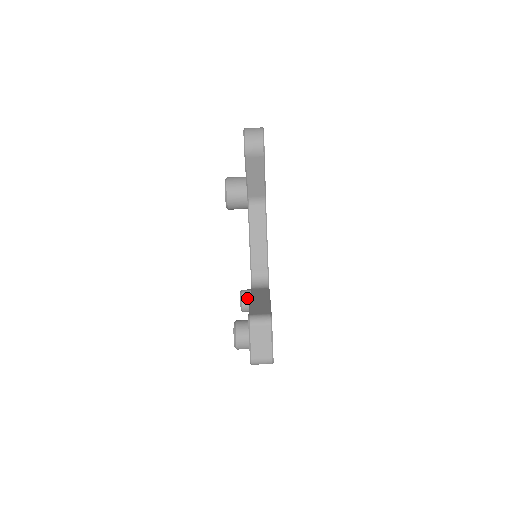
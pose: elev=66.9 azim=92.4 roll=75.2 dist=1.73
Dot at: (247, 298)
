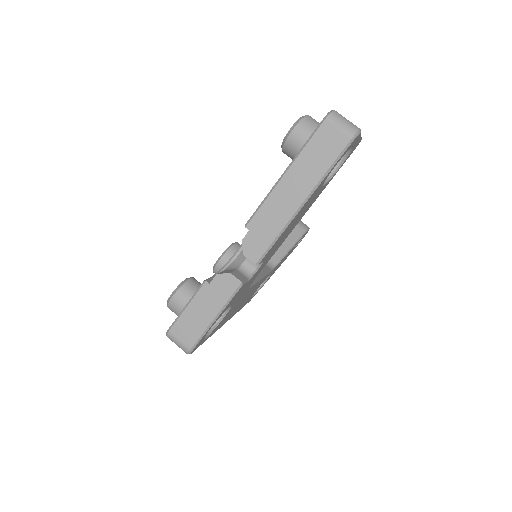
Dot at: occluded
